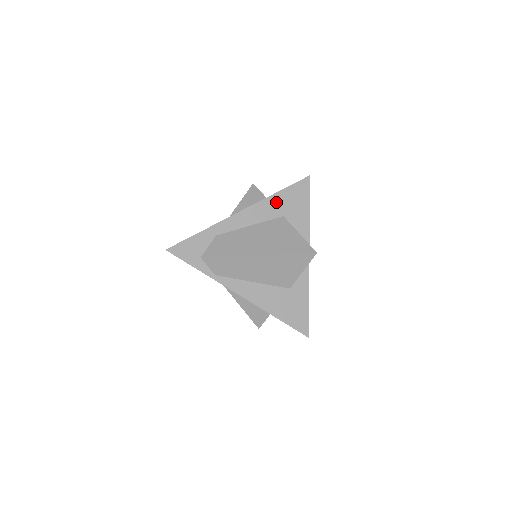
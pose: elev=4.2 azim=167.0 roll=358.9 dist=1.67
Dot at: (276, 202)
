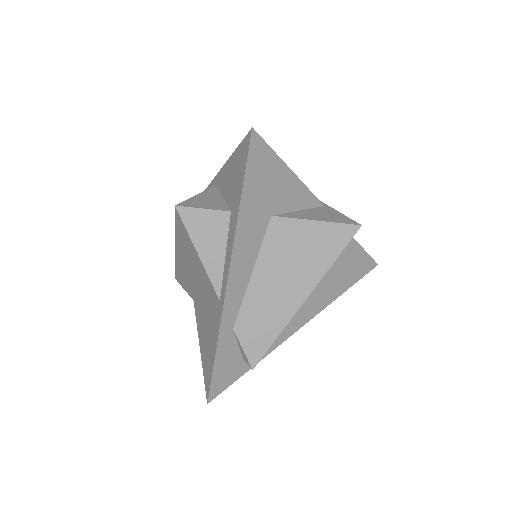
Dot at: (250, 215)
